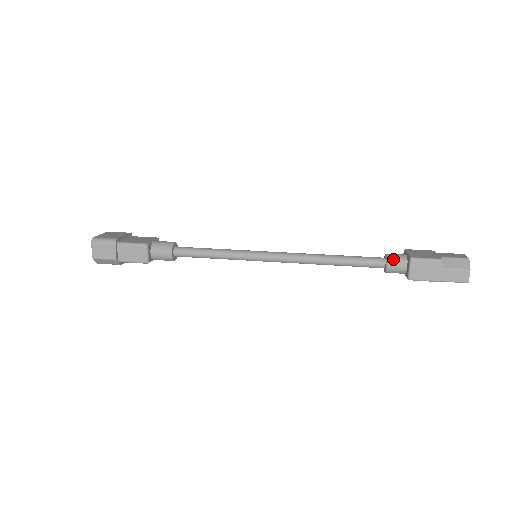
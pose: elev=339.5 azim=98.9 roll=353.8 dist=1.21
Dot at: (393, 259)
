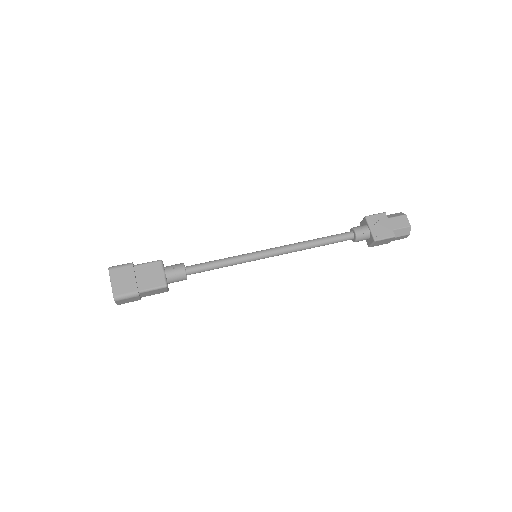
Dot at: (361, 237)
